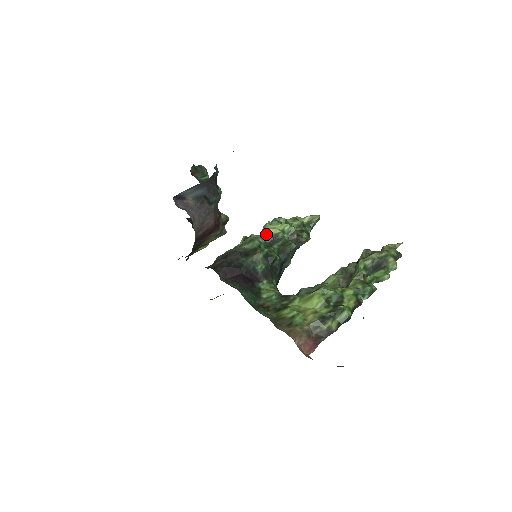
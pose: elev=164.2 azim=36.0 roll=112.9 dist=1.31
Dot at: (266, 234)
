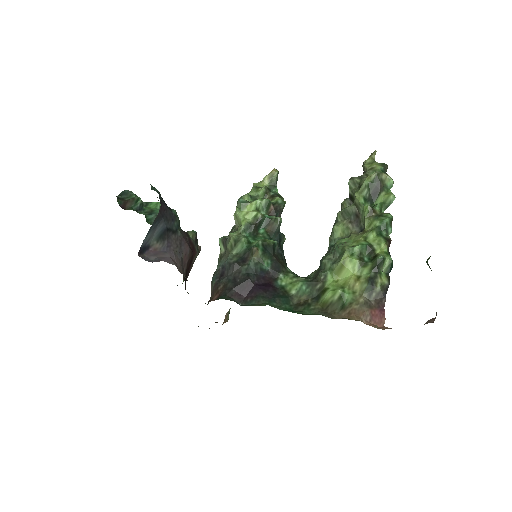
Dot at: (245, 224)
